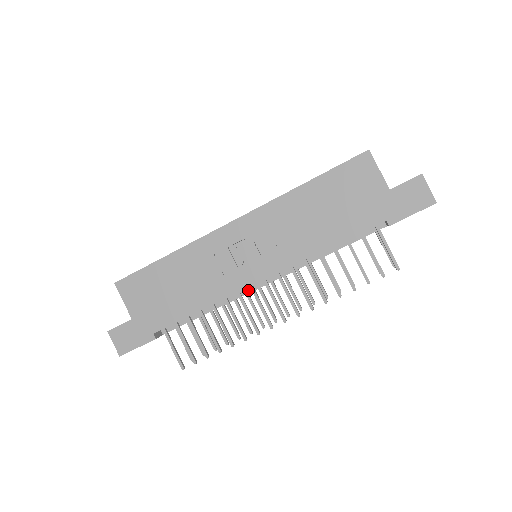
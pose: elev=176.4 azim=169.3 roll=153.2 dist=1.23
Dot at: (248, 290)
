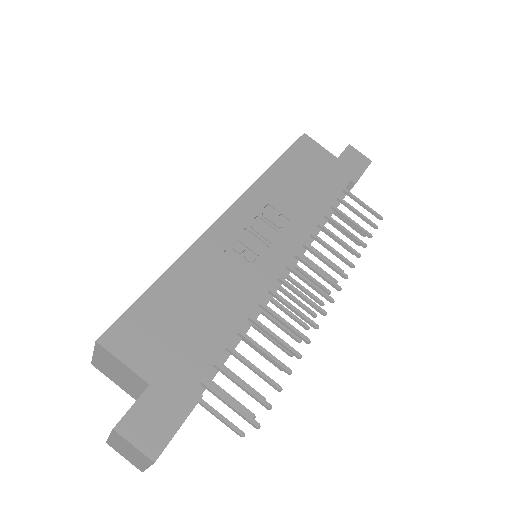
Dot at: occluded
